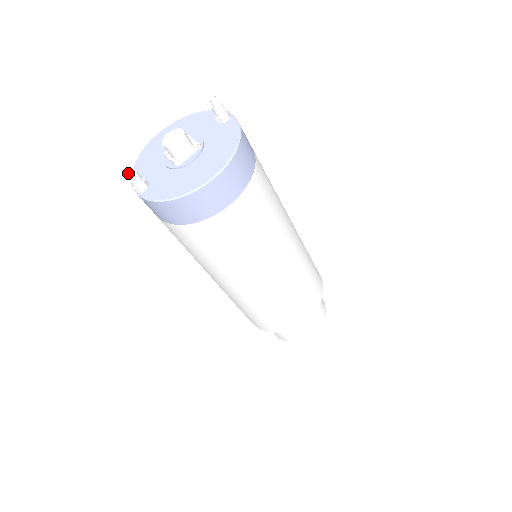
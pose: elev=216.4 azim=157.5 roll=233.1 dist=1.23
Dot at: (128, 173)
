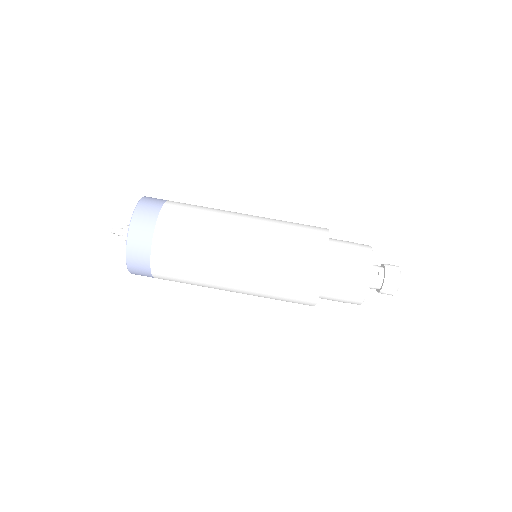
Dot at: (113, 228)
